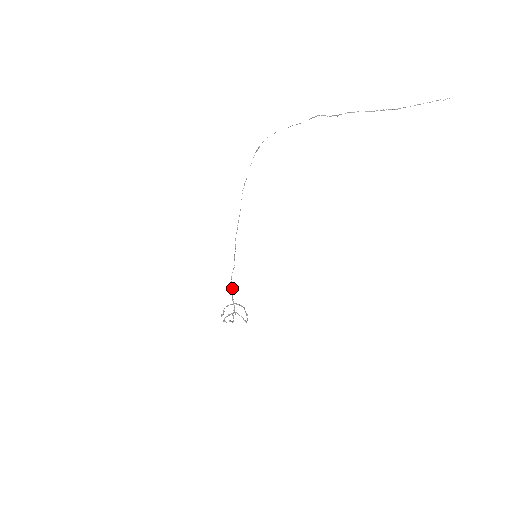
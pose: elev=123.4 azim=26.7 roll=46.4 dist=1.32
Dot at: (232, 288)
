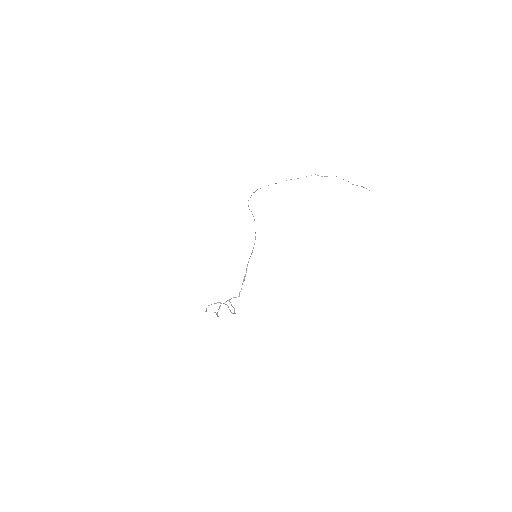
Dot at: occluded
